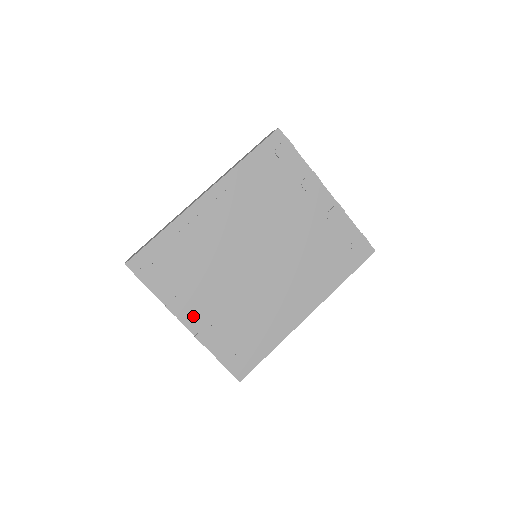
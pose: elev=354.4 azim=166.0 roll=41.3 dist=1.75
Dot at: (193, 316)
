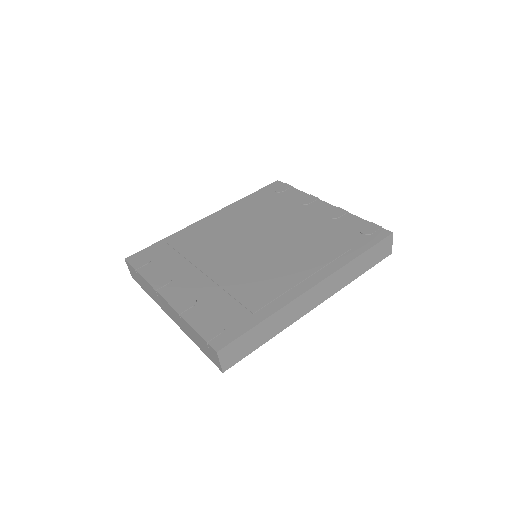
Dot at: (175, 291)
